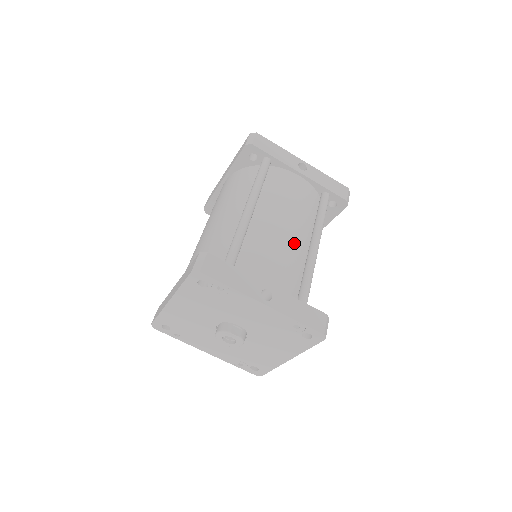
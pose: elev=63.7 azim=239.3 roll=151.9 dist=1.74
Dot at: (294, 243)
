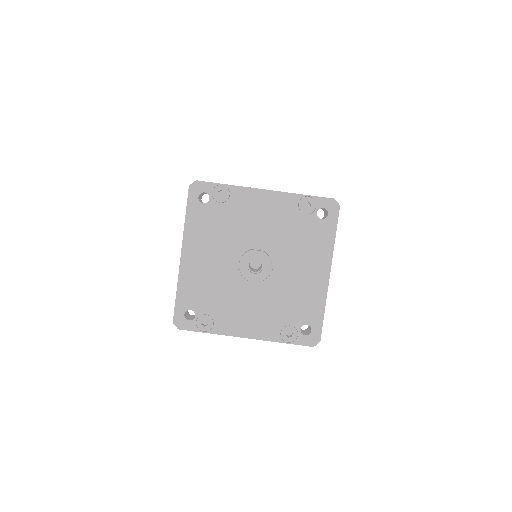
Dot at: occluded
